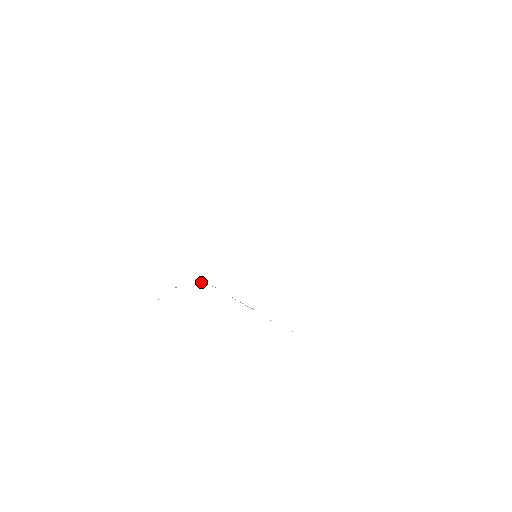
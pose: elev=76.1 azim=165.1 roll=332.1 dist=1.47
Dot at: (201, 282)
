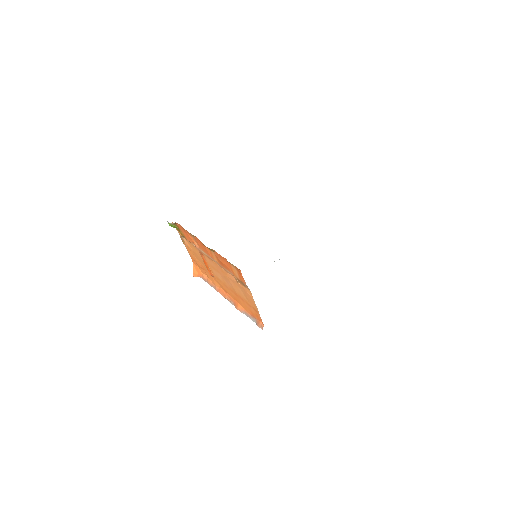
Dot at: (196, 272)
